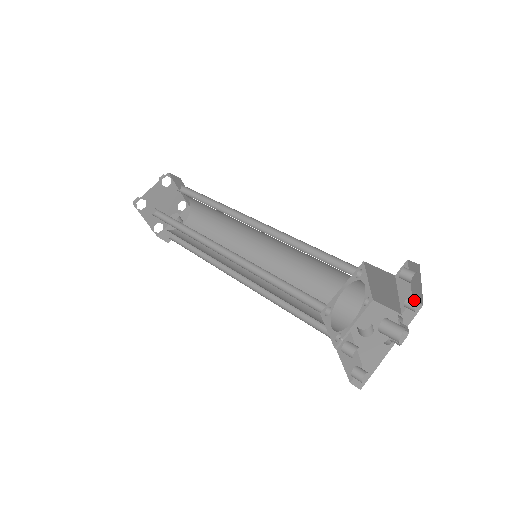
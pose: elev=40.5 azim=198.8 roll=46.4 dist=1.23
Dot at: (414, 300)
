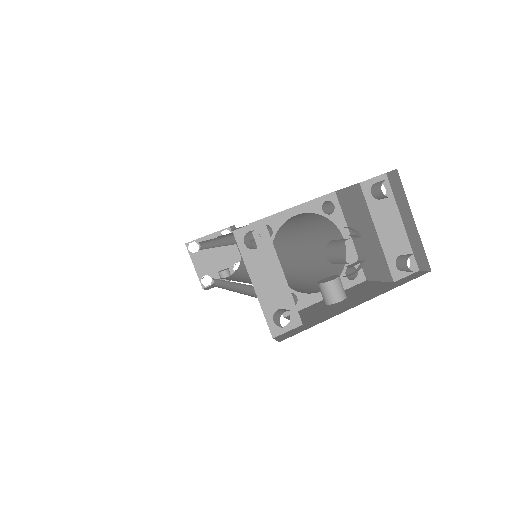
Dot at: (410, 254)
